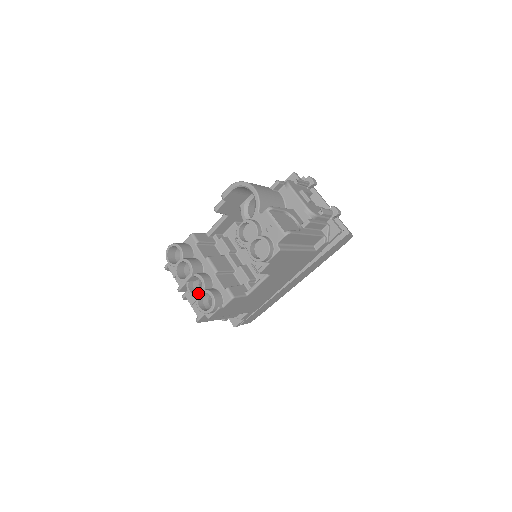
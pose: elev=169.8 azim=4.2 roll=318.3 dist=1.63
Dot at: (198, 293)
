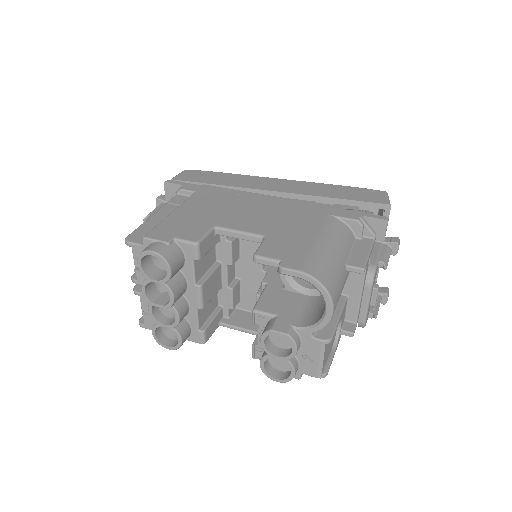
Dot at: (162, 323)
